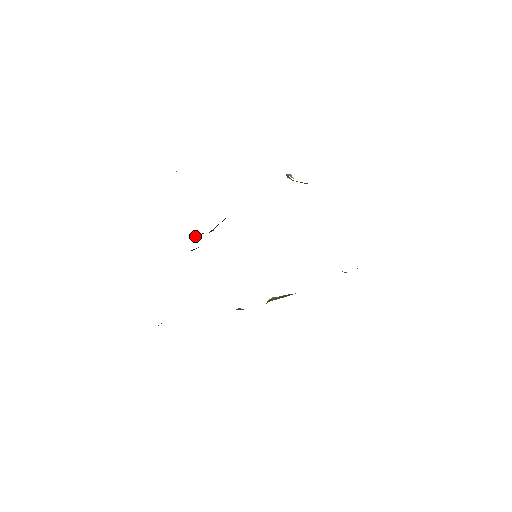
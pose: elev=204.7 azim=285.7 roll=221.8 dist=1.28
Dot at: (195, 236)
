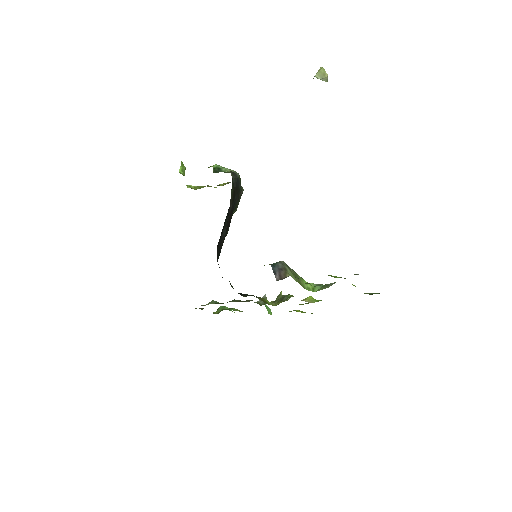
Dot at: occluded
